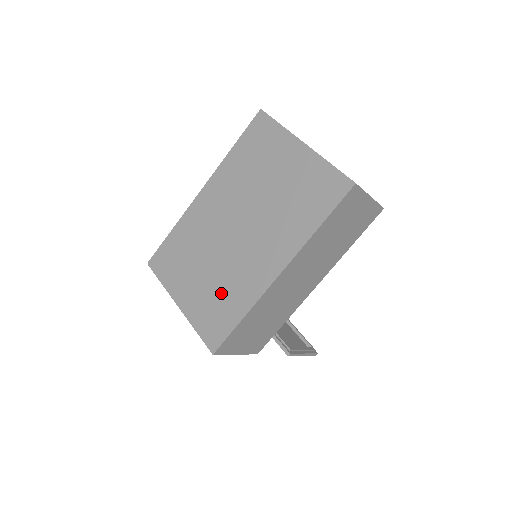
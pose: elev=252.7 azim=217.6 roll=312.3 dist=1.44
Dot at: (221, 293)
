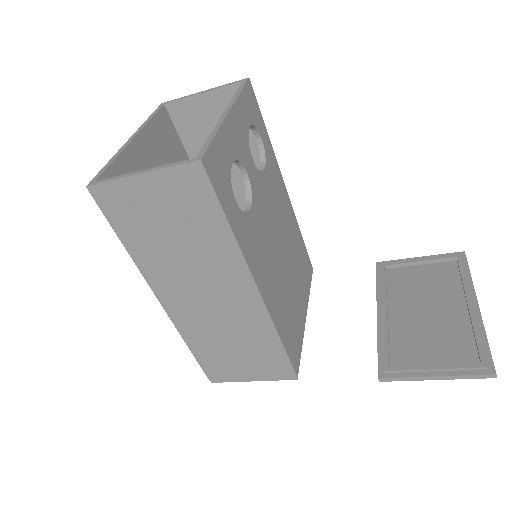
Dot at: occluded
